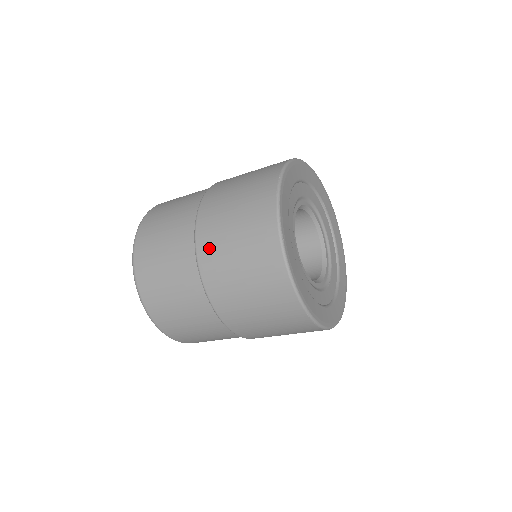
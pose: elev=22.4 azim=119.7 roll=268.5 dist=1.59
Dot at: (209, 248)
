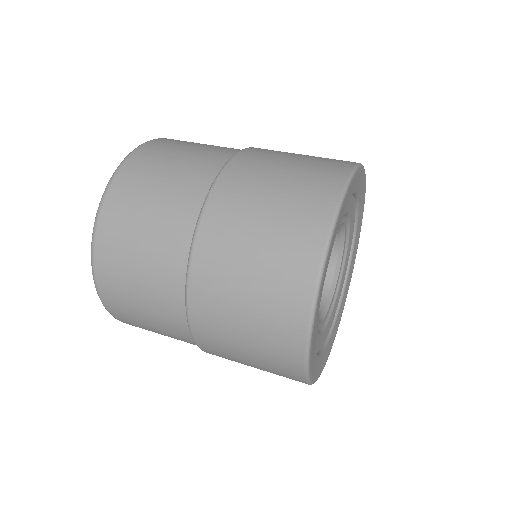
Dot at: (207, 291)
